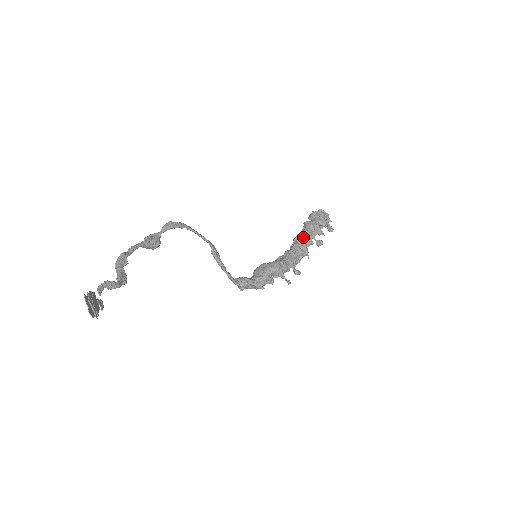
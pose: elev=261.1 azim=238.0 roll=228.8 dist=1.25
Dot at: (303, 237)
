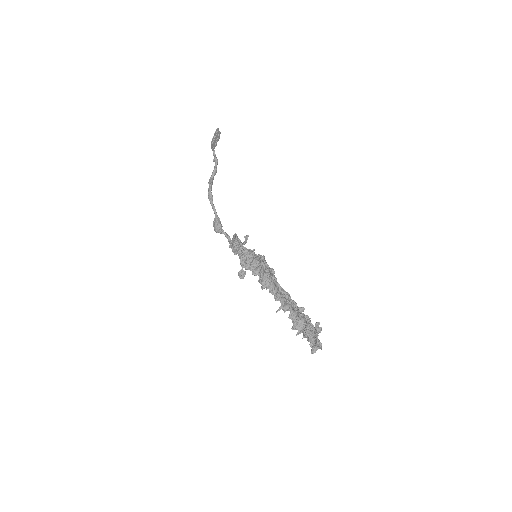
Dot at: occluded
